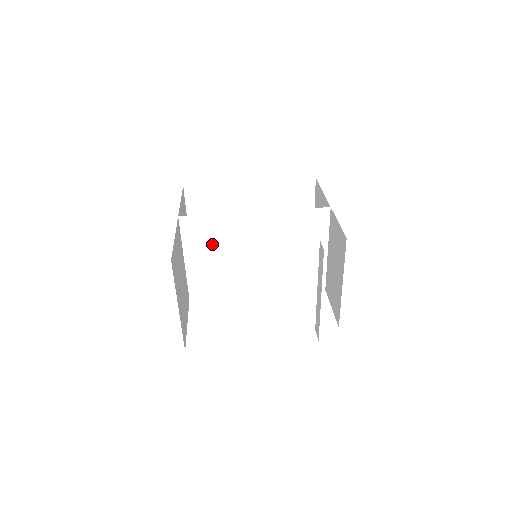
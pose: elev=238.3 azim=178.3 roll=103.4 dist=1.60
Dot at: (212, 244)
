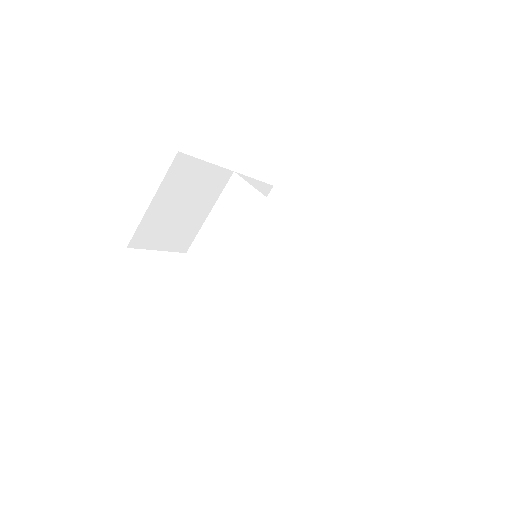
Dot at: (236, 216)
